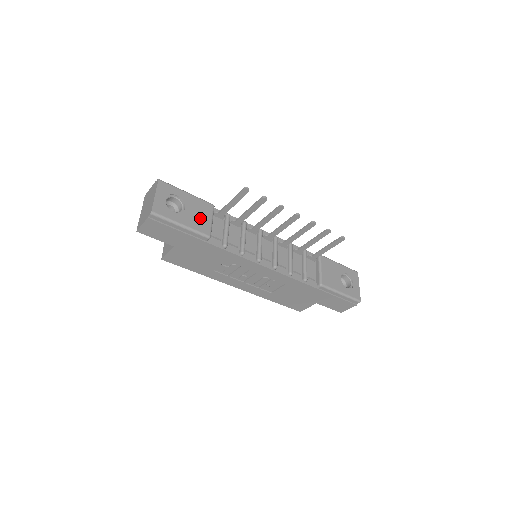
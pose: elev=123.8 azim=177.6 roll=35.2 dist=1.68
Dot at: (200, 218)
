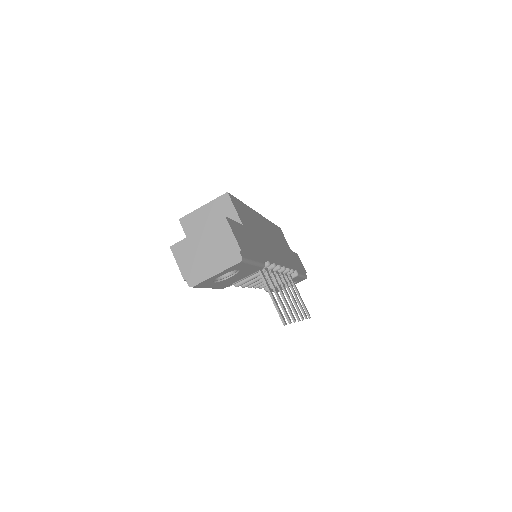
Dot at: (234, 280)
